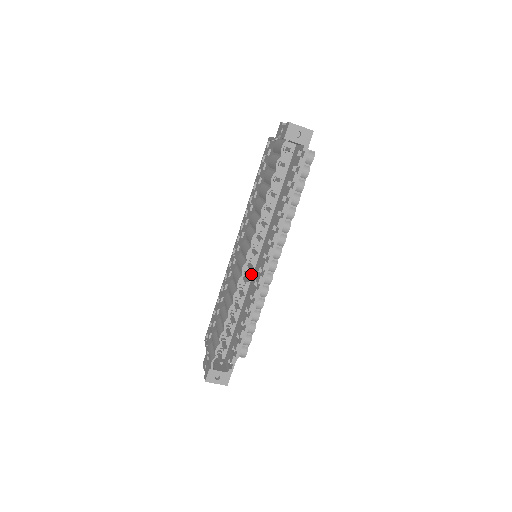
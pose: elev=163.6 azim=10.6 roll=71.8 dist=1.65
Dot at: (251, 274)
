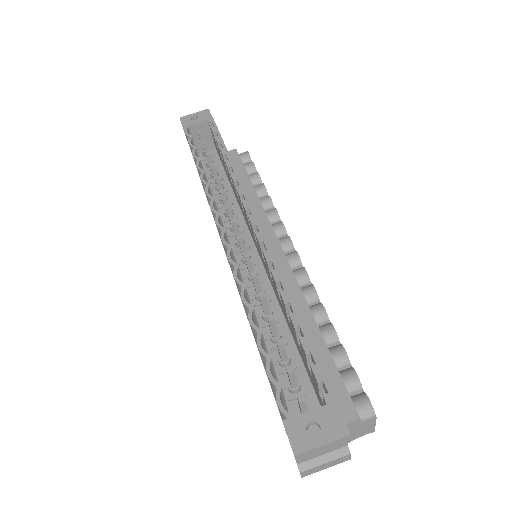
Dot at: (262, 272)
